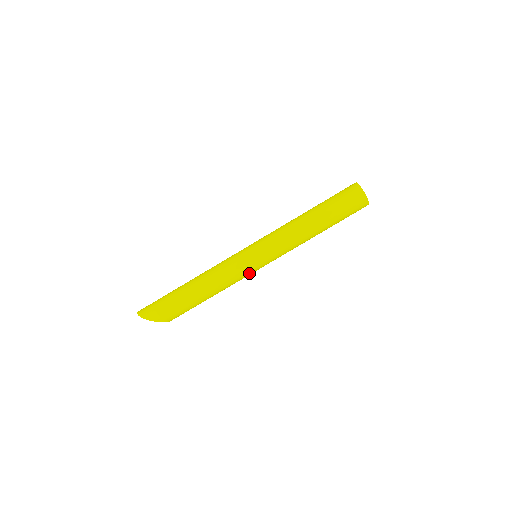
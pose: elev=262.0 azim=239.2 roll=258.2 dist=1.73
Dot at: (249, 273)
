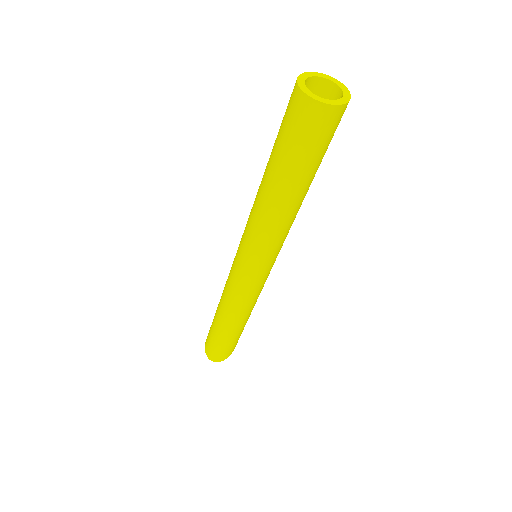
Dot at: occluded
